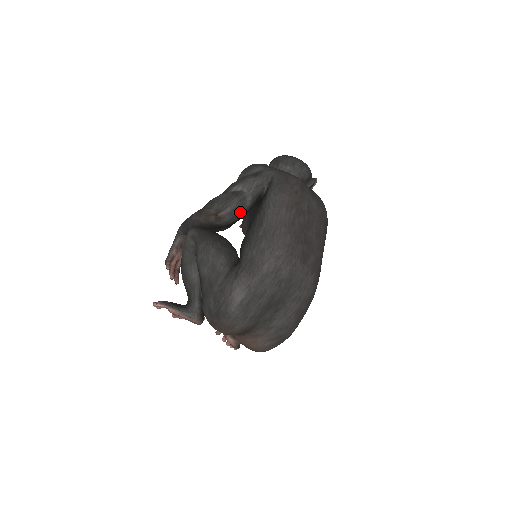
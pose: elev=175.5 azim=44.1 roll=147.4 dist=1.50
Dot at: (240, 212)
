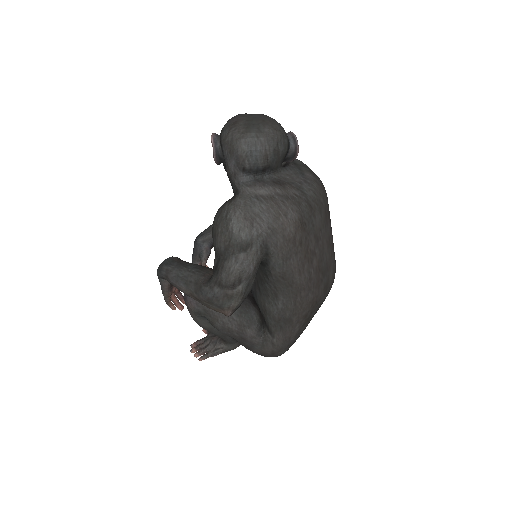
Dot at: occluded
